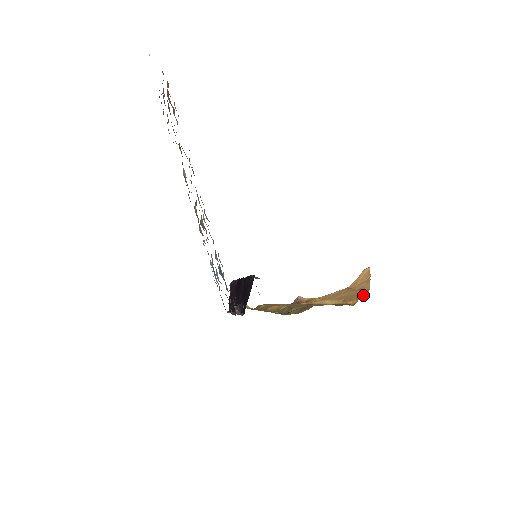
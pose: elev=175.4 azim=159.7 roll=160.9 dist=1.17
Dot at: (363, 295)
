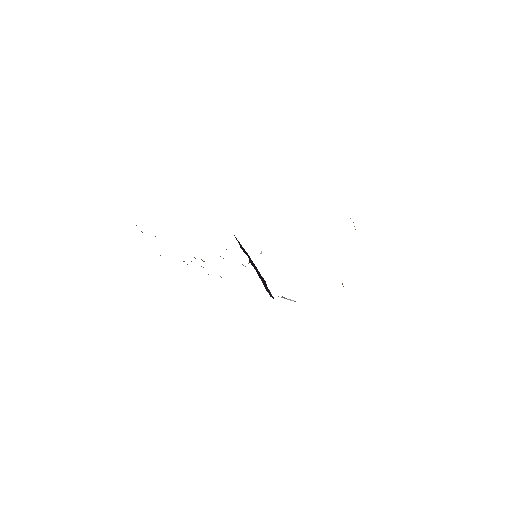
Dot at: occluded
